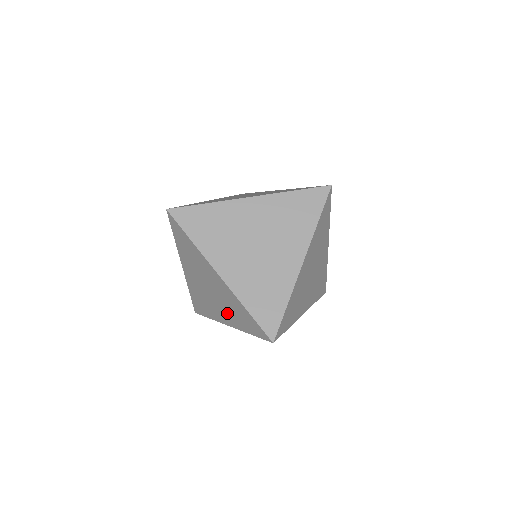
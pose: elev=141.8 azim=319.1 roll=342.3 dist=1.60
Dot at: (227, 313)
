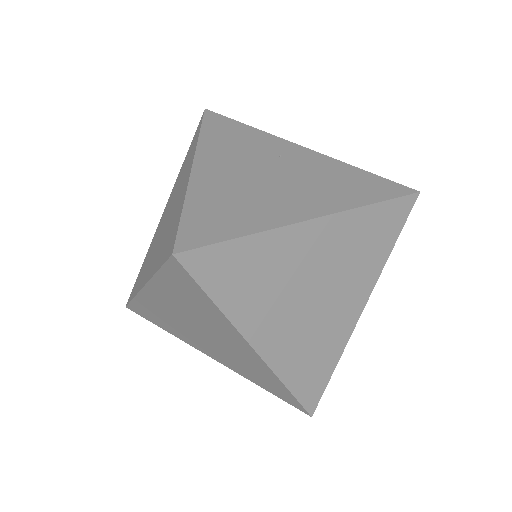
Dot at: (225, 358)
